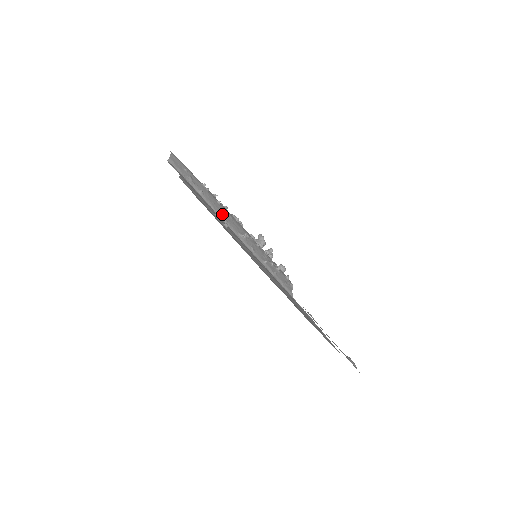
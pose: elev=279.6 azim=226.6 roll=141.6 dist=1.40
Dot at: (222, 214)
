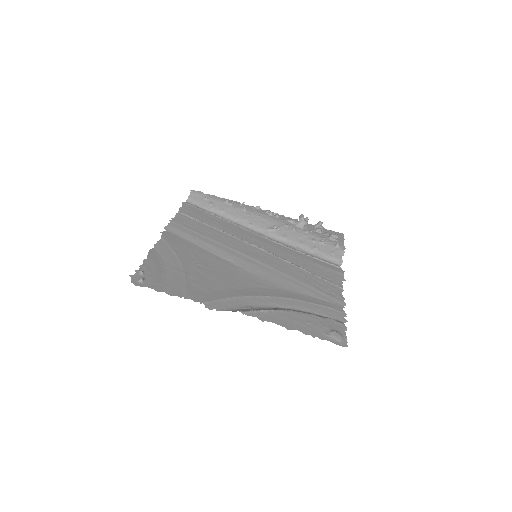
Dot at: (246, 220)
